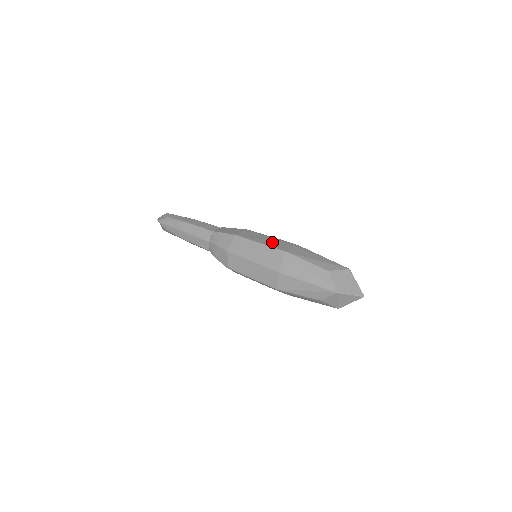
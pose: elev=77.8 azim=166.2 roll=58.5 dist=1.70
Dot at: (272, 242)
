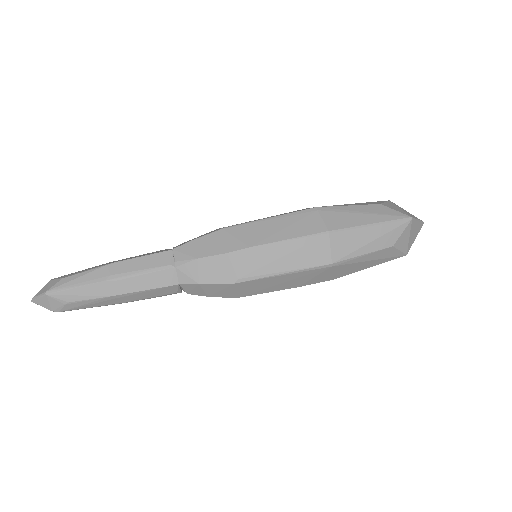
Dot at: (280, 214)
